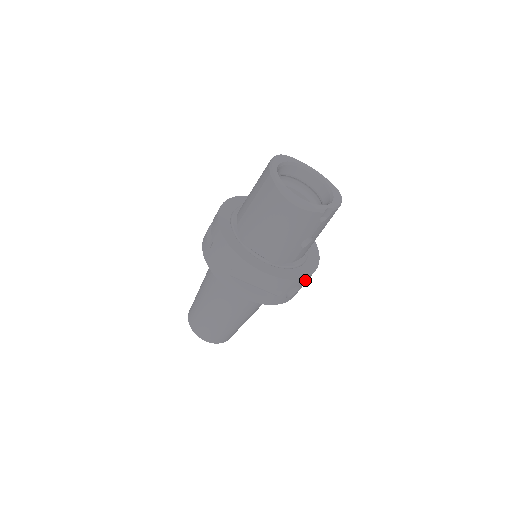
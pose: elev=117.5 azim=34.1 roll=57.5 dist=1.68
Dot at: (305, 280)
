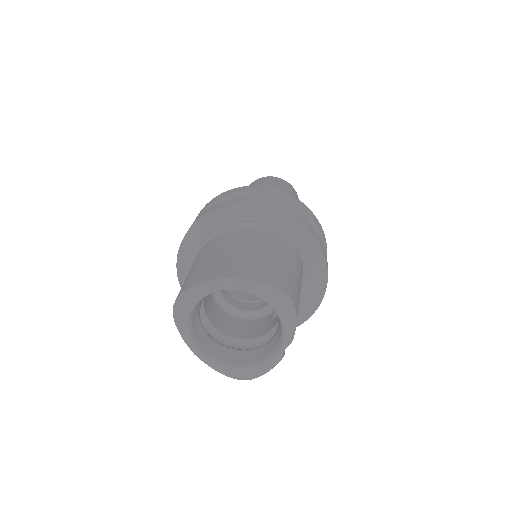
Dot at: occluded
